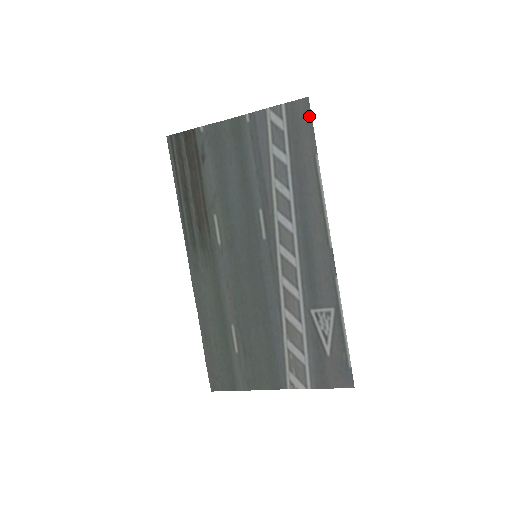
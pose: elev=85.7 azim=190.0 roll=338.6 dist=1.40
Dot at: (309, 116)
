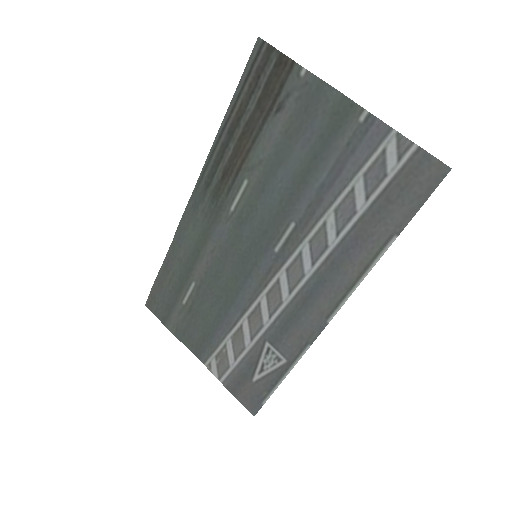
Dot at: (430, 190)
